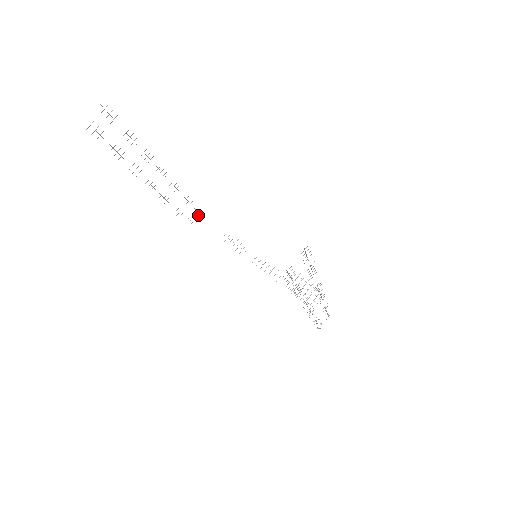
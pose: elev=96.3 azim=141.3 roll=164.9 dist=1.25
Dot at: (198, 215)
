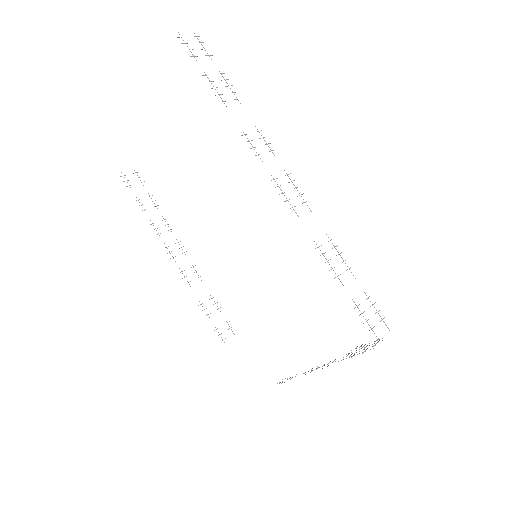
Dot at: occluded
